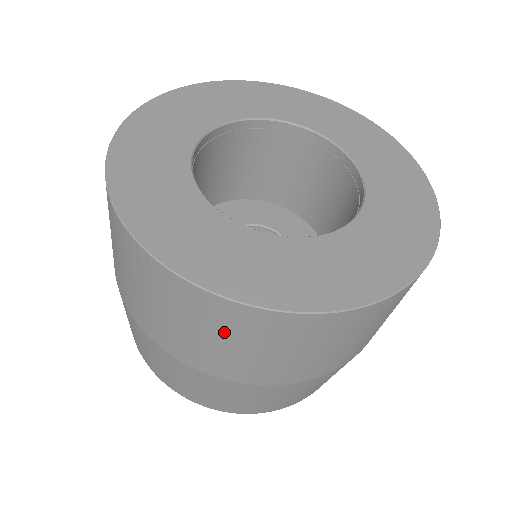
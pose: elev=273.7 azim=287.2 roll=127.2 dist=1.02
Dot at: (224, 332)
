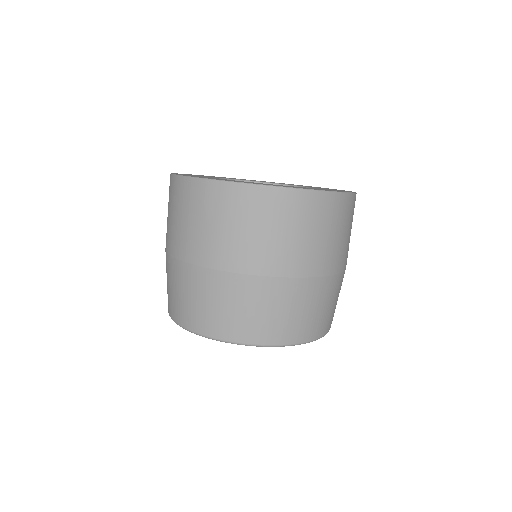
Dot at: (226, 214)
